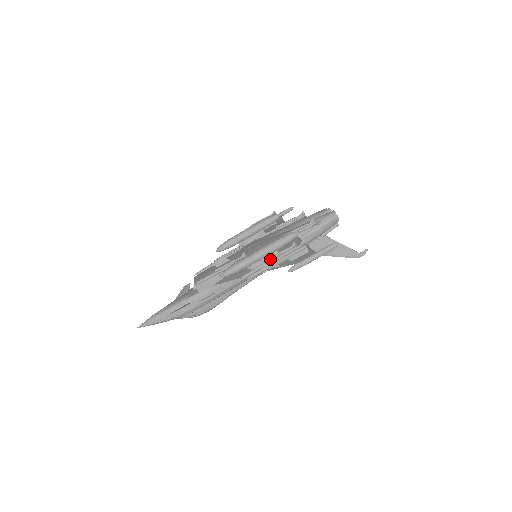
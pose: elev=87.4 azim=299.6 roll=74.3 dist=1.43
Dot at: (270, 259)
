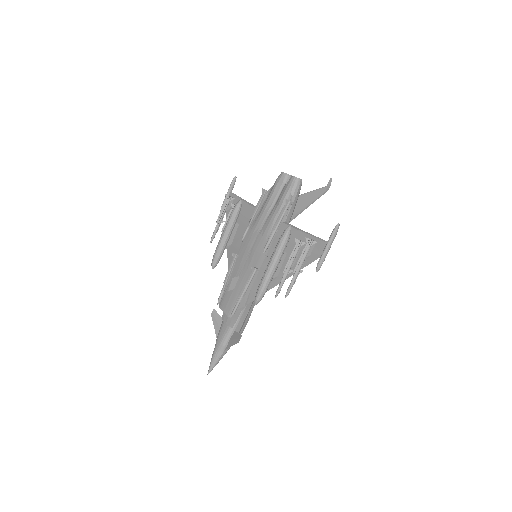
Dot at: (288, 267)
